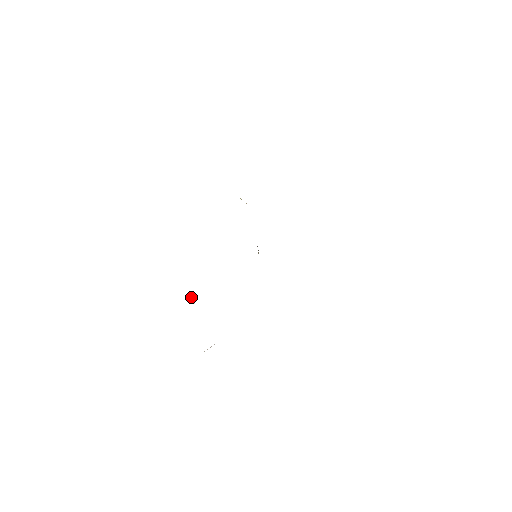
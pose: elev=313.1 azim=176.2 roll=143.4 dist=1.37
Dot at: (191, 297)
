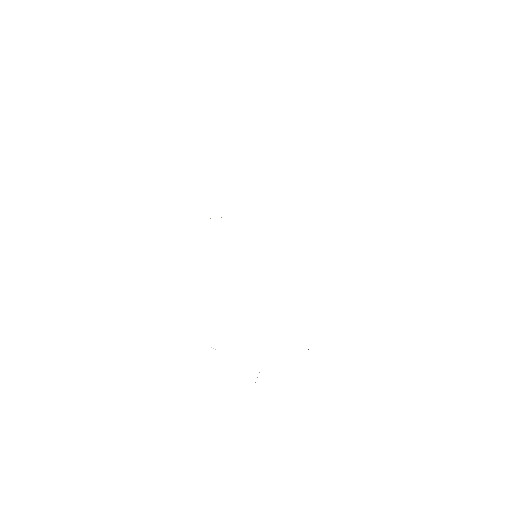
Dot at: (211, 347)
